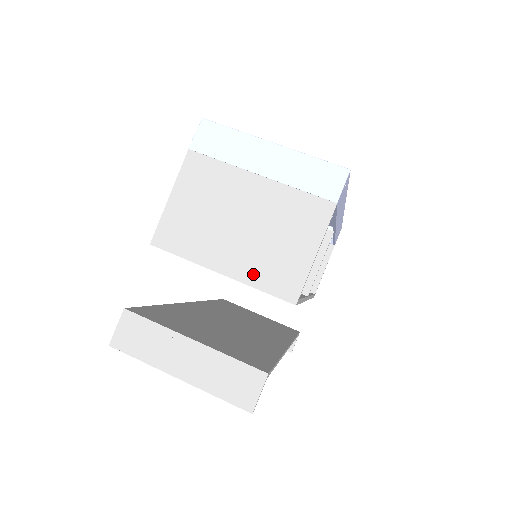
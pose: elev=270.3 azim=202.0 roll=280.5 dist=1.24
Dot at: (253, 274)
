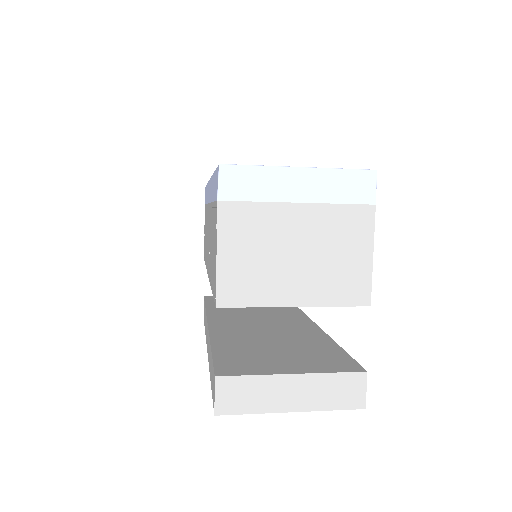
Dot at: (325, 295)
